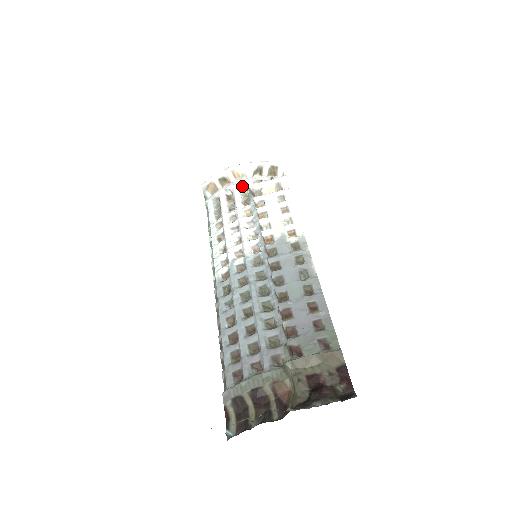
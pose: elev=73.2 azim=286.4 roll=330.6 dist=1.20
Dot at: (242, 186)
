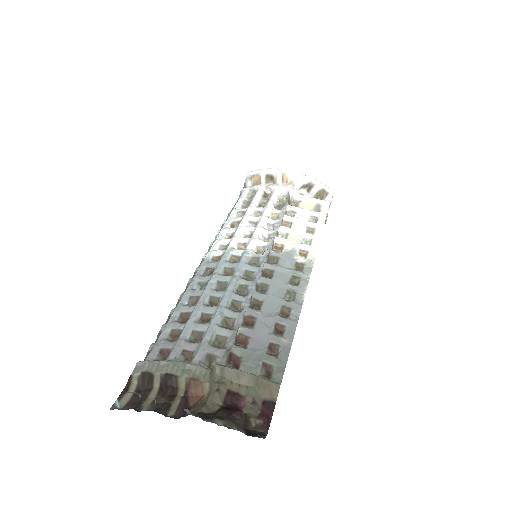
Dot at: (284, 191)
